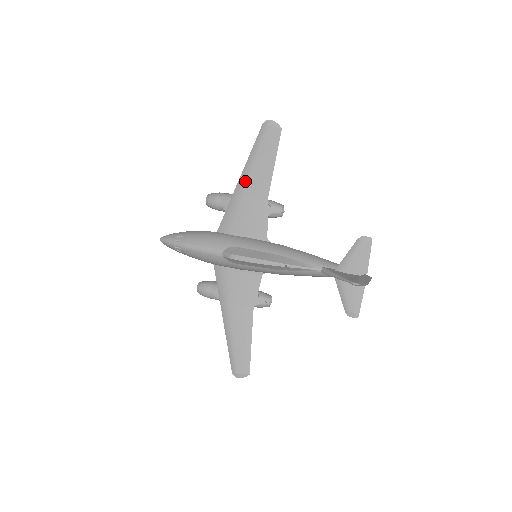
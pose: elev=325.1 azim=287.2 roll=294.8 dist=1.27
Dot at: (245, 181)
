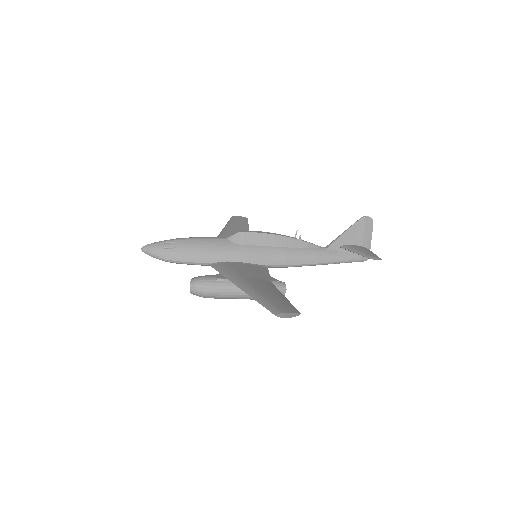
Dot at: (227, 231)
